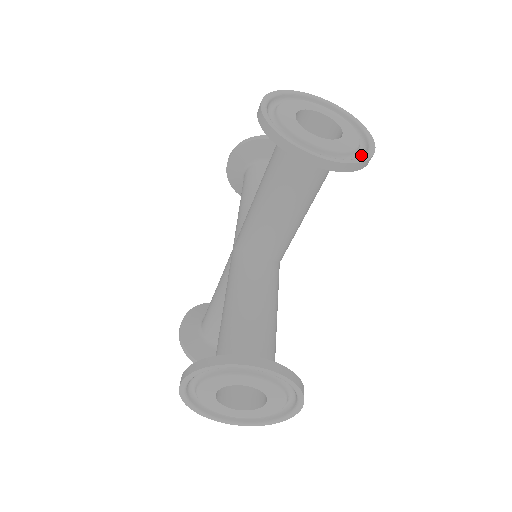
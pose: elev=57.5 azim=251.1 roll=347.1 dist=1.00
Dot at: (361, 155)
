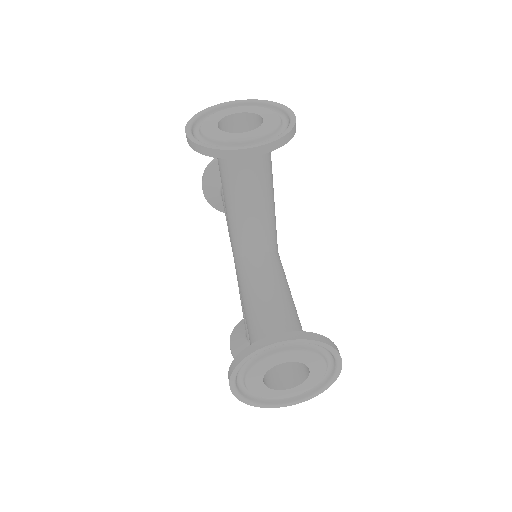
Dot at: occluded
